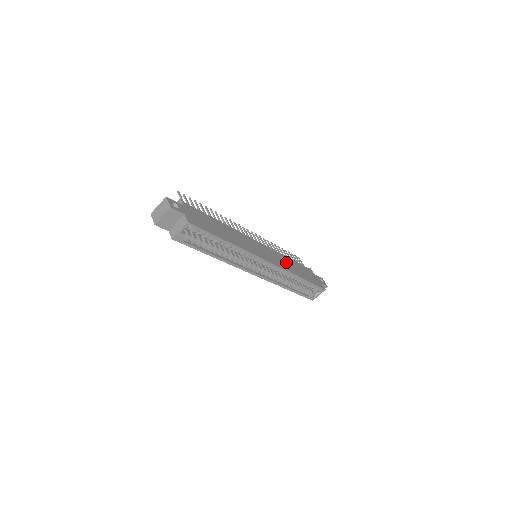
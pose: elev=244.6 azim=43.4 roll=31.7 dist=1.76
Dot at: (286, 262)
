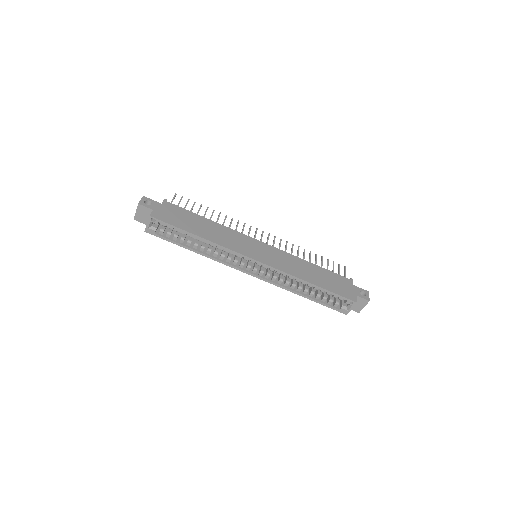
Dot at: (298, 266)
